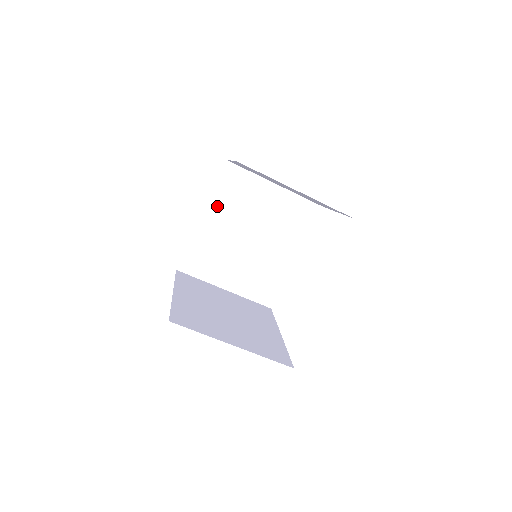
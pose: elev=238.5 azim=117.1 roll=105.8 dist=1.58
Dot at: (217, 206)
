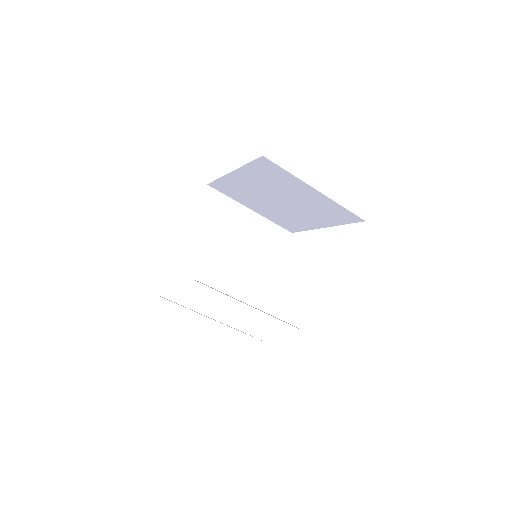
Dot at: (249, 174)
